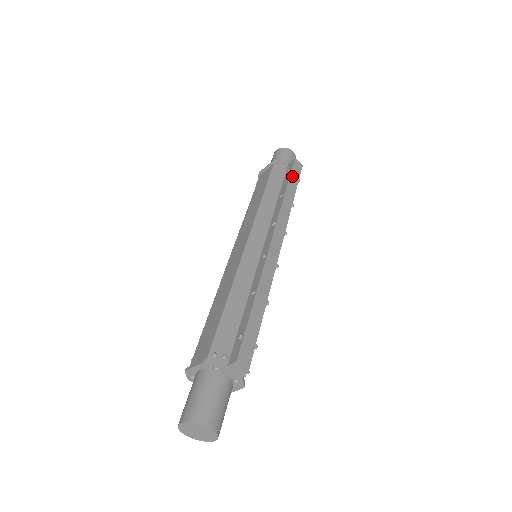
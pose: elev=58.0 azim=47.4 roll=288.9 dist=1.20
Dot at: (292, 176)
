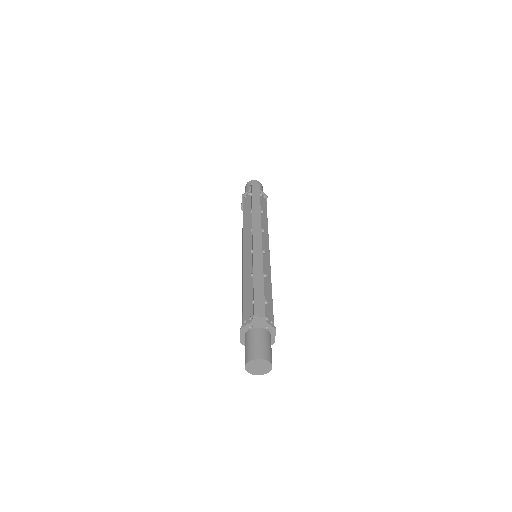
Dot at: (254, 195)
